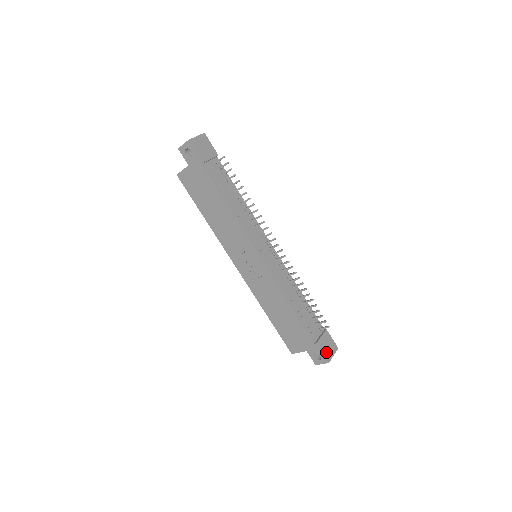
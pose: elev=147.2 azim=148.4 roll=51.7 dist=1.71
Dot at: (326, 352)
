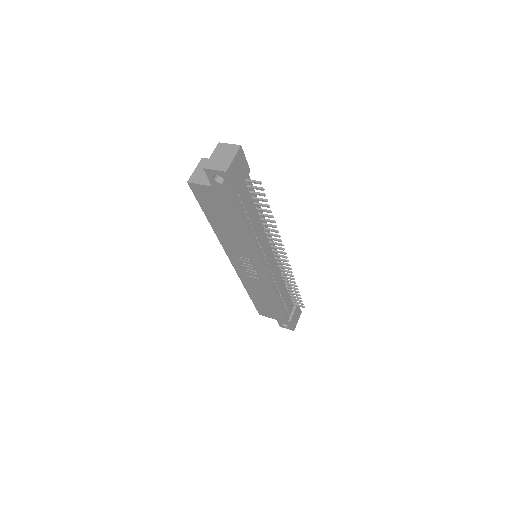
Dot at: (294, 323)
